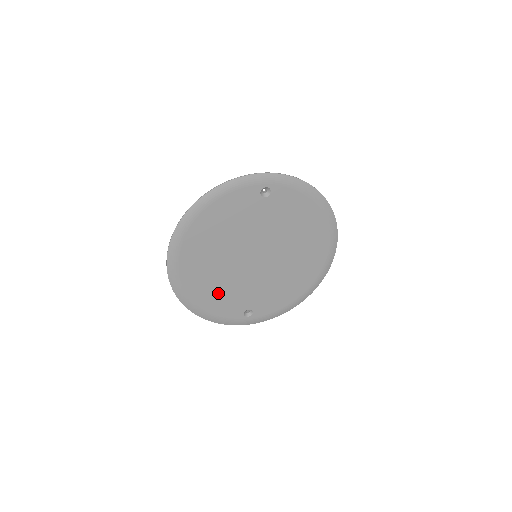
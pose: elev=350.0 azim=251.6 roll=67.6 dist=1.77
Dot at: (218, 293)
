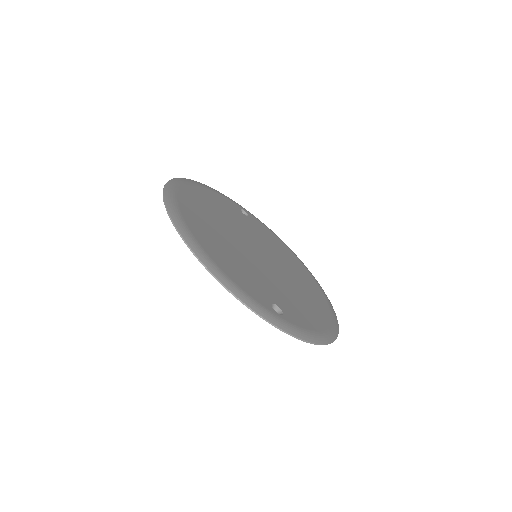
Dot at: (229, 259)
